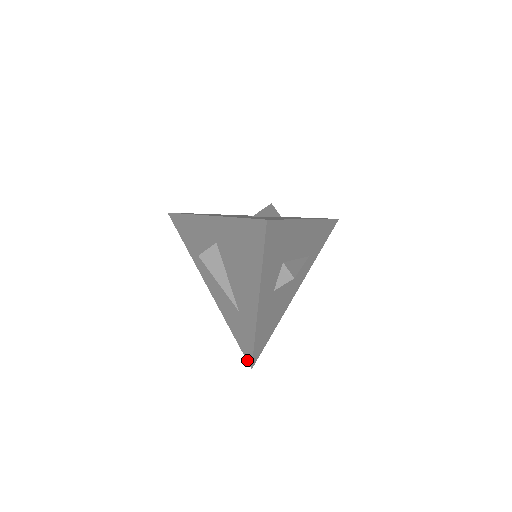
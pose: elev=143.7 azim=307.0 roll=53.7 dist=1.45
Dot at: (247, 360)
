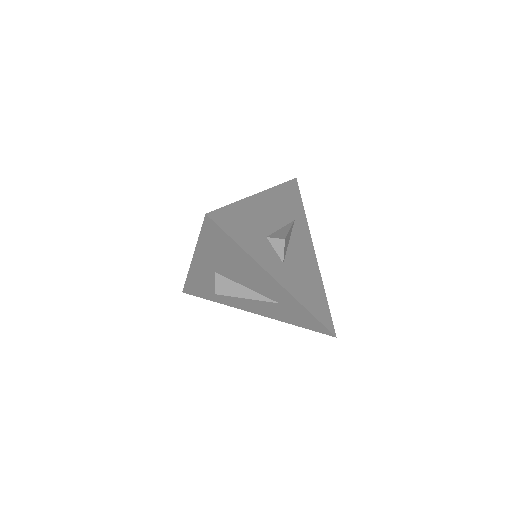
Dot at: (326, 334)
